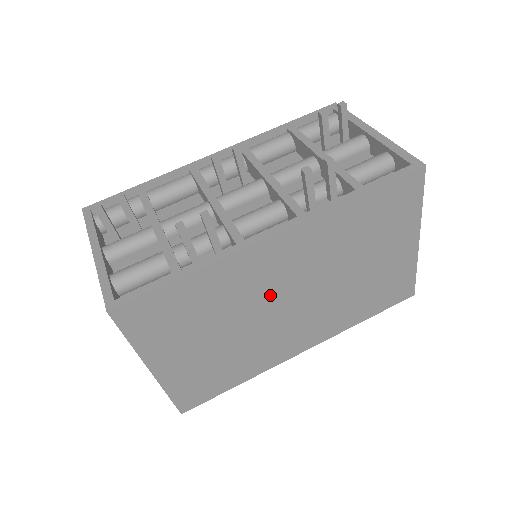
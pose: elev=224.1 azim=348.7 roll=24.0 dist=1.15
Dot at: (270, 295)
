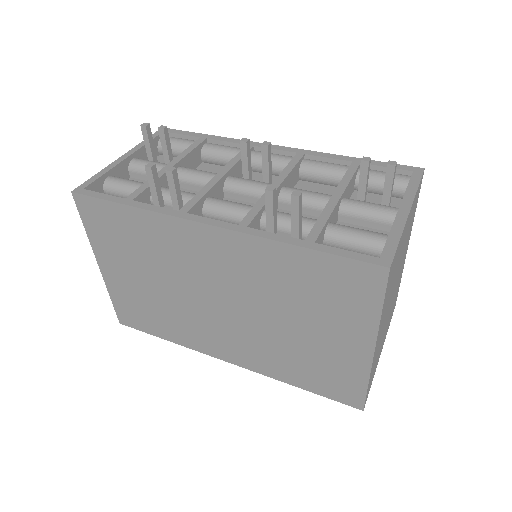
Dot at: (199, 280)
